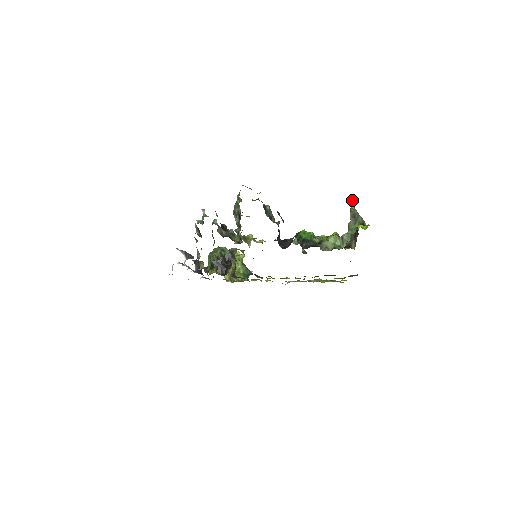
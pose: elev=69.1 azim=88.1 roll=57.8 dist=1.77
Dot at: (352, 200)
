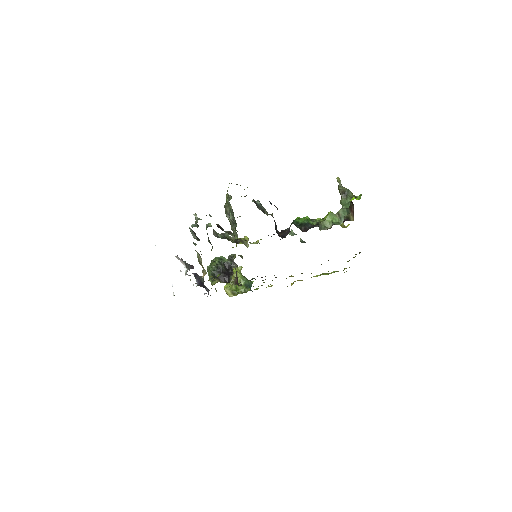
Dot at: (338, 179)
